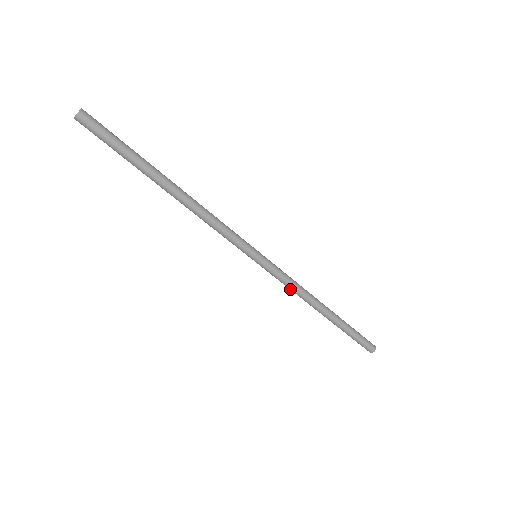
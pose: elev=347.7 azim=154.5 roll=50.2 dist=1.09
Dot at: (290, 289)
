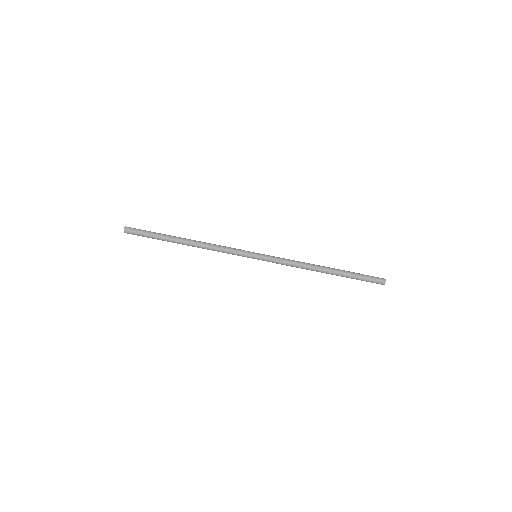
Dot at: (291, 266)
